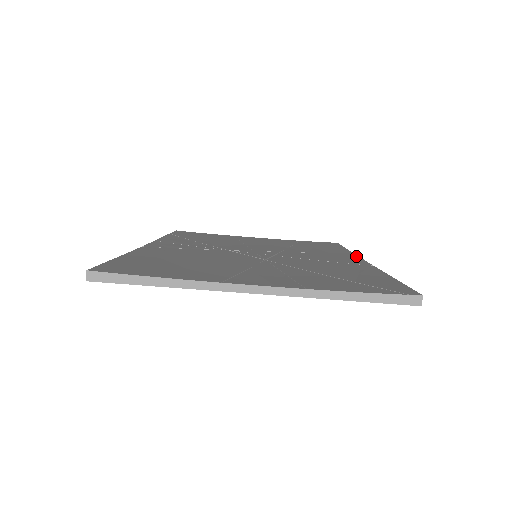
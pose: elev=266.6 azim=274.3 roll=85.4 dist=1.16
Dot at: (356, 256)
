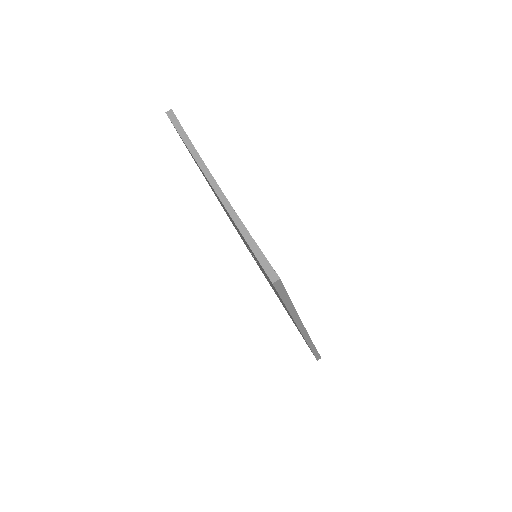
Dot at: occluded
